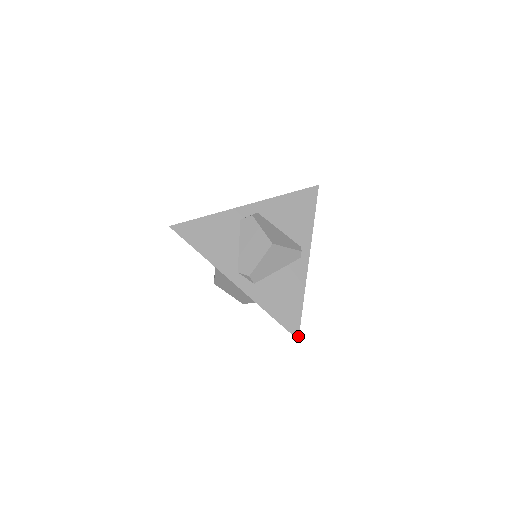
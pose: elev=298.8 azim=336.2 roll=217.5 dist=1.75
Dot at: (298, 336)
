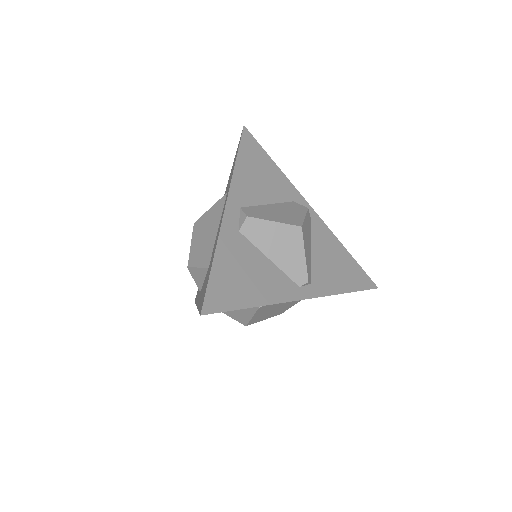
Dot at: (206, 313)
